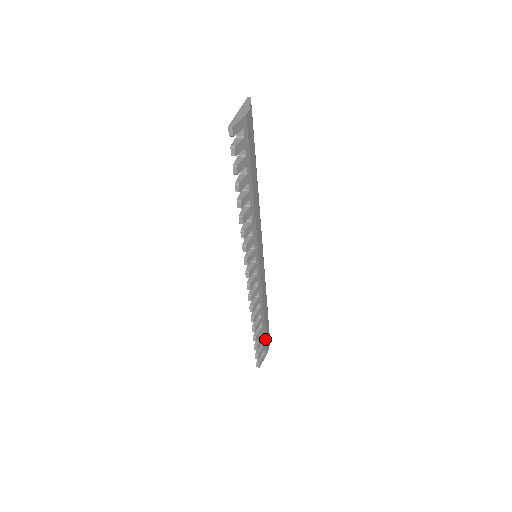
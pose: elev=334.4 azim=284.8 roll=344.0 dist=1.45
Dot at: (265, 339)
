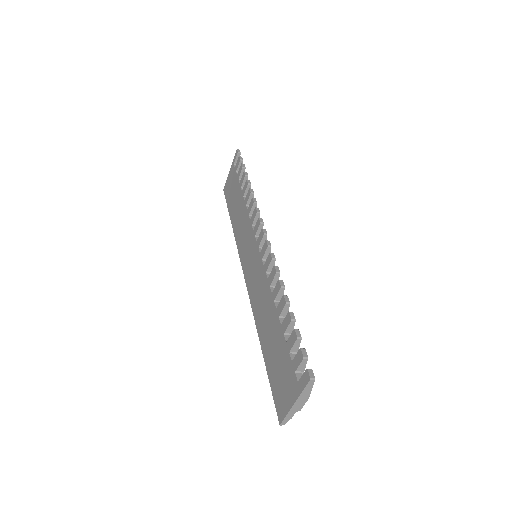
Dot at: occluded
